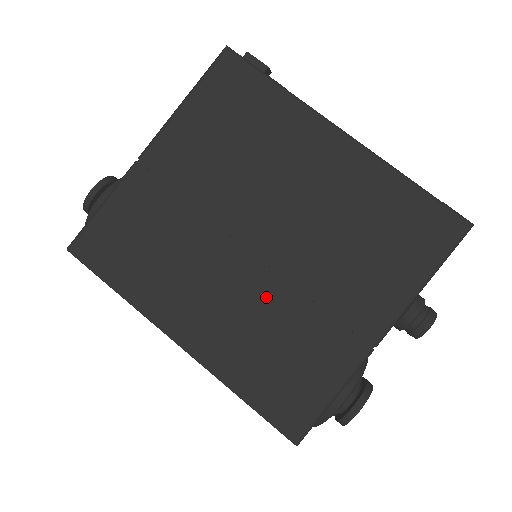
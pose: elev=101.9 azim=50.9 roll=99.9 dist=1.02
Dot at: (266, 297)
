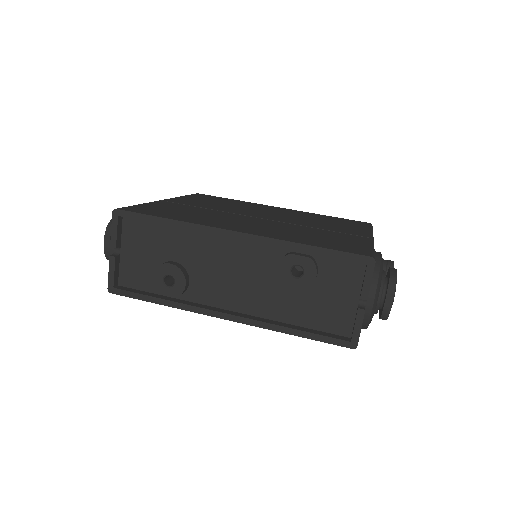
Dot at: (287, 226)
